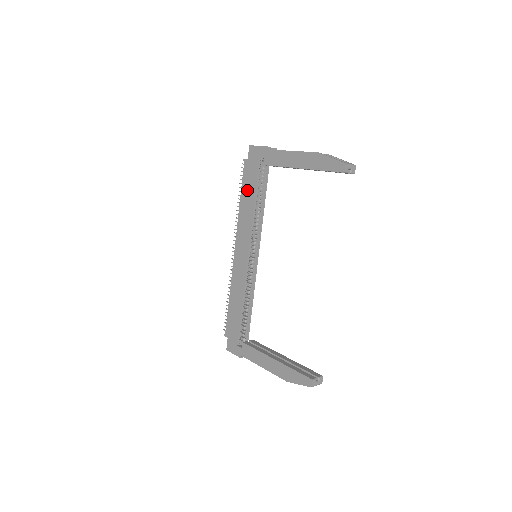
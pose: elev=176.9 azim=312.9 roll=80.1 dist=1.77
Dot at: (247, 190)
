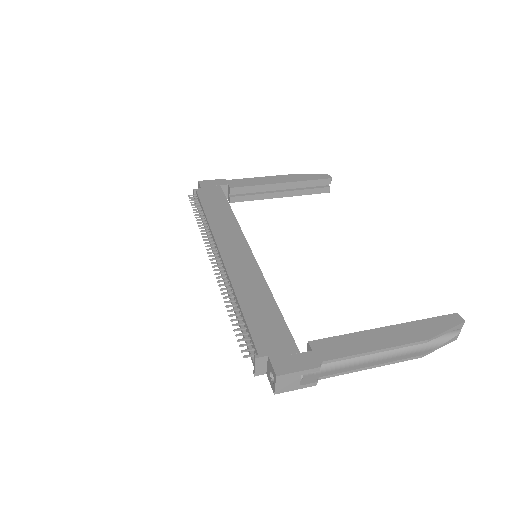
Dot at: (214, 205)
